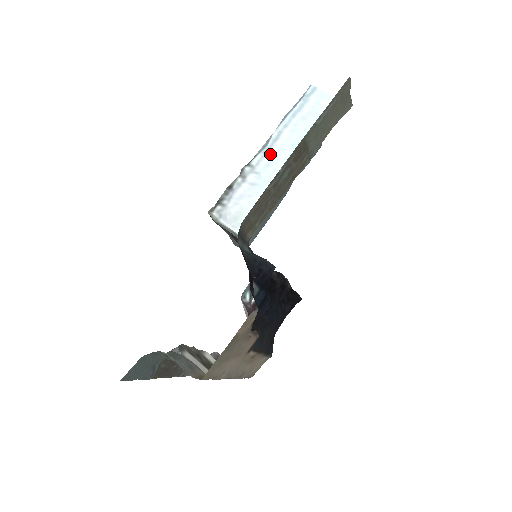
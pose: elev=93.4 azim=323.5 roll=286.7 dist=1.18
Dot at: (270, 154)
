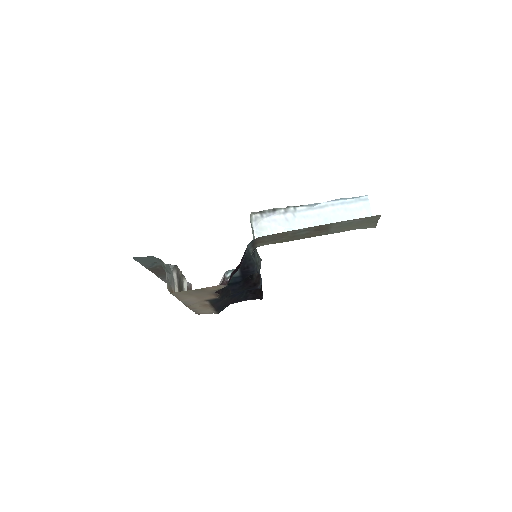
Dot at: (311, 212)
